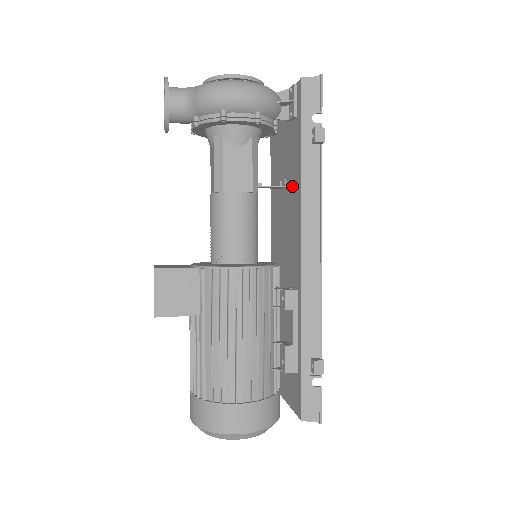
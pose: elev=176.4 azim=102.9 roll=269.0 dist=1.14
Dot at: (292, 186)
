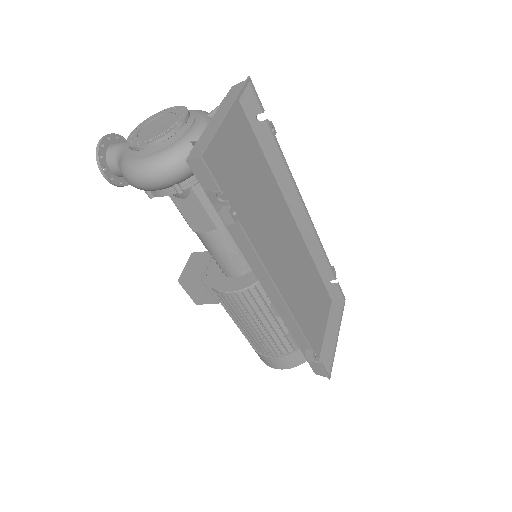
Dot at: (247, 226)
